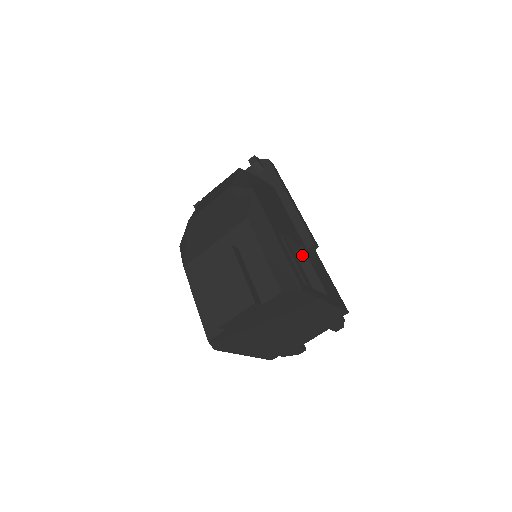
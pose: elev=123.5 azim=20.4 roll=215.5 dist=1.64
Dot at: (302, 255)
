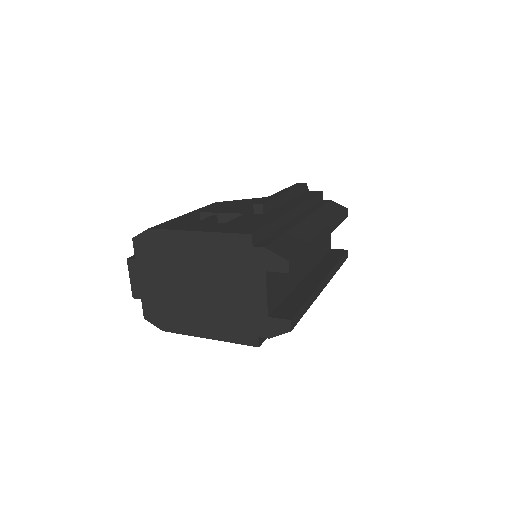
Dot at: occluded
